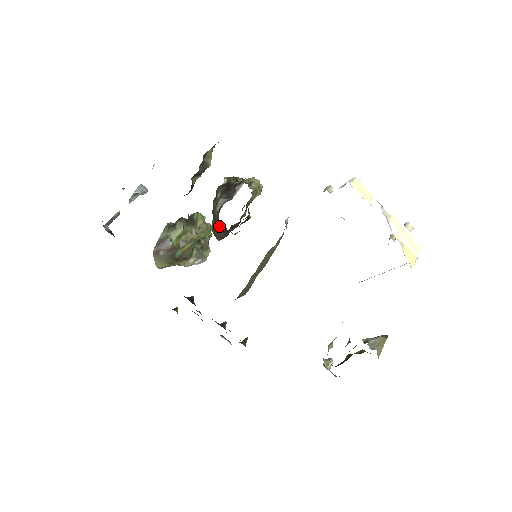
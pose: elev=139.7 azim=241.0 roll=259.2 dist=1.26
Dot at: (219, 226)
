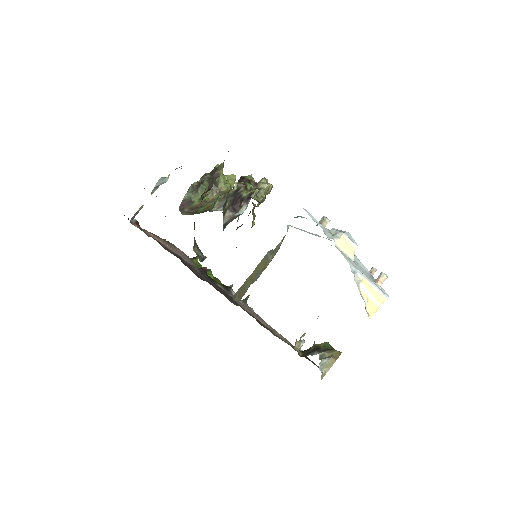
Dot at: occluded
